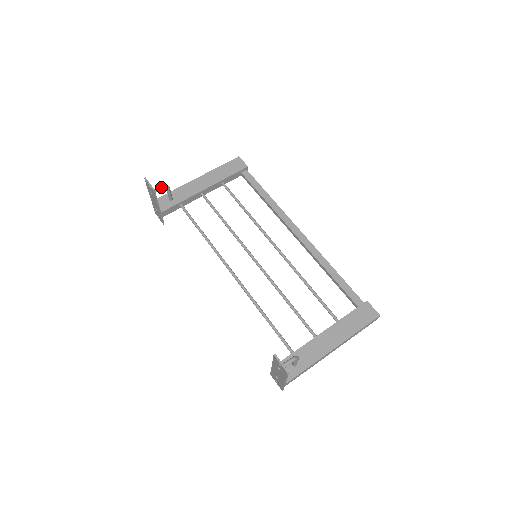
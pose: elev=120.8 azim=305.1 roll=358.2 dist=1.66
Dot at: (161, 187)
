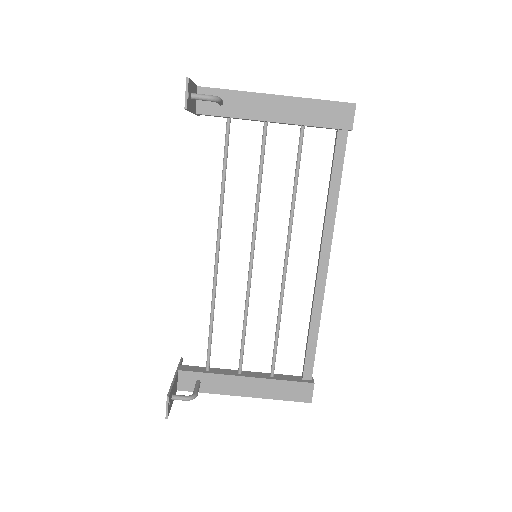
Dot at: (206, 98)
